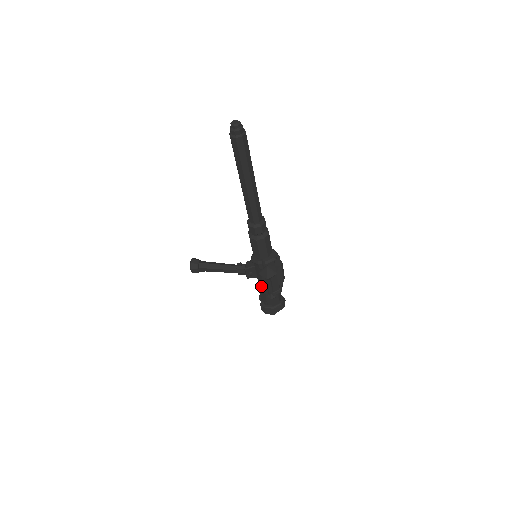
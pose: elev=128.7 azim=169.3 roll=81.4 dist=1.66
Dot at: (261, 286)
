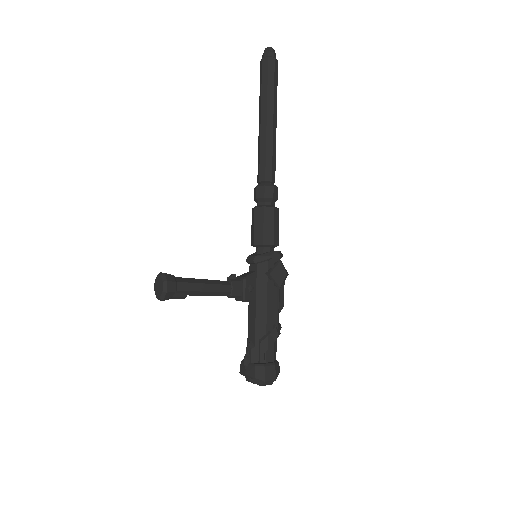
Dot at: (260, 316)
